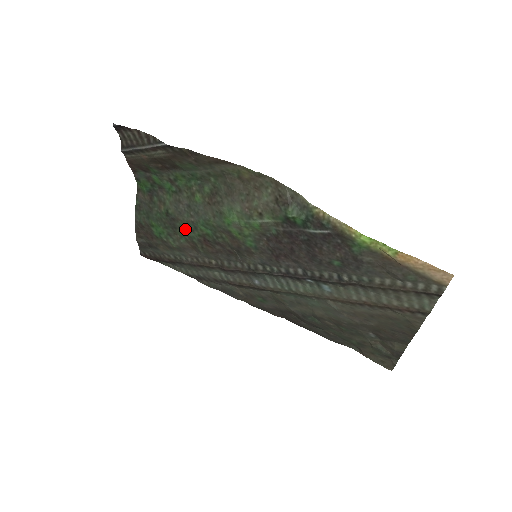
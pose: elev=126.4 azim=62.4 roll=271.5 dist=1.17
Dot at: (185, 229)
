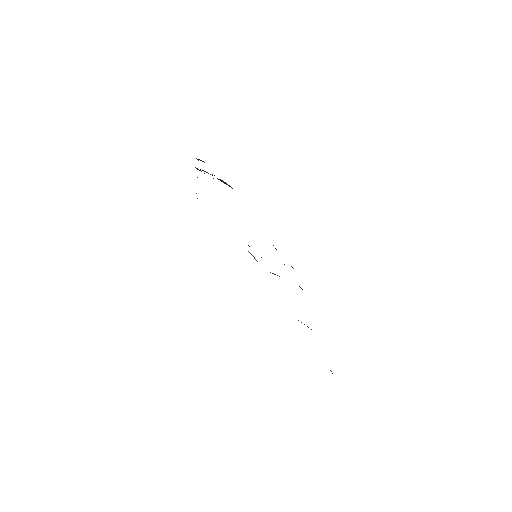
Dot at: occluded
